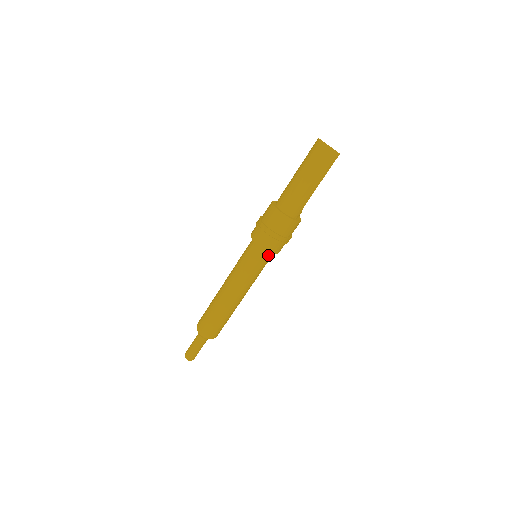
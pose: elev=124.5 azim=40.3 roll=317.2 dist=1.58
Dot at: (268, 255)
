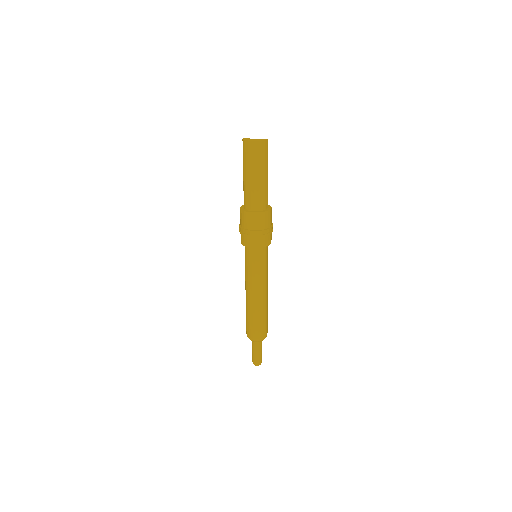
Dot at: (266, 249)
